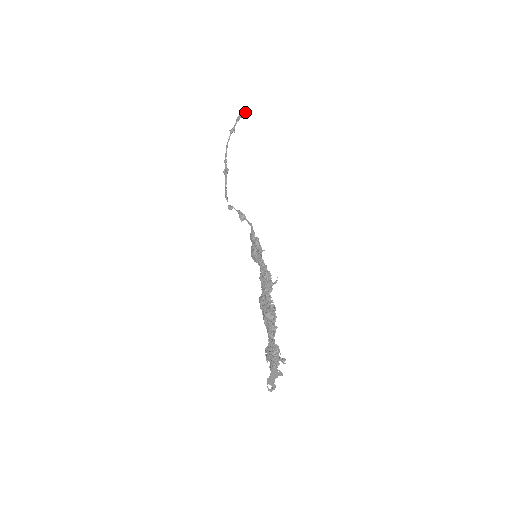
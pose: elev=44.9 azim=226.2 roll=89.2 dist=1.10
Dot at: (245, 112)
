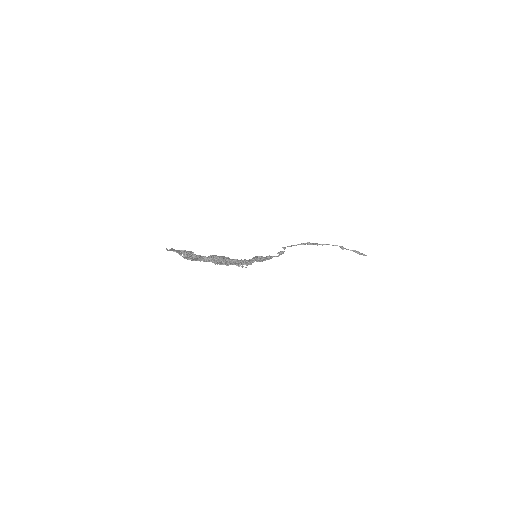
Dot at: (360, 254)
